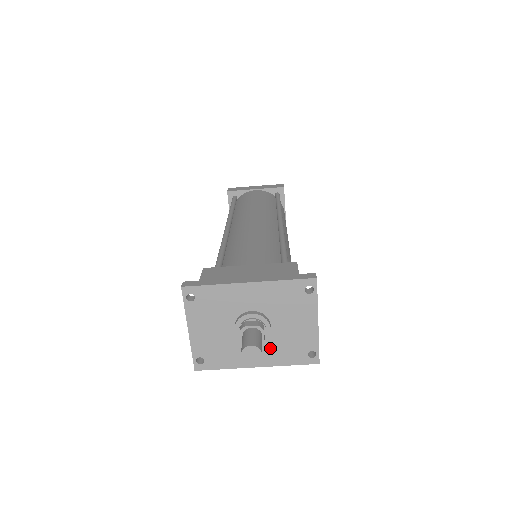
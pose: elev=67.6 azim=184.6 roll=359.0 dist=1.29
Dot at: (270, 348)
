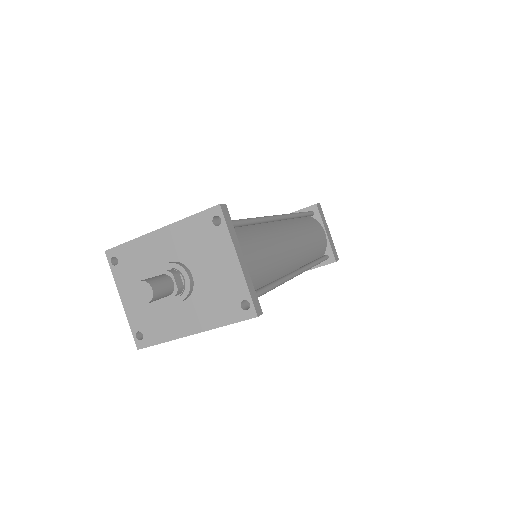
Dot at: (200, 306)
